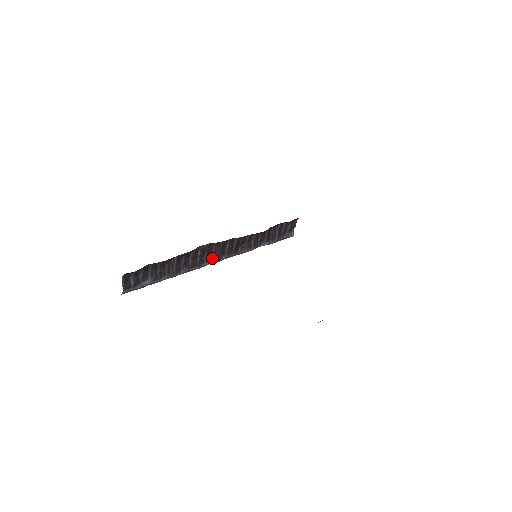
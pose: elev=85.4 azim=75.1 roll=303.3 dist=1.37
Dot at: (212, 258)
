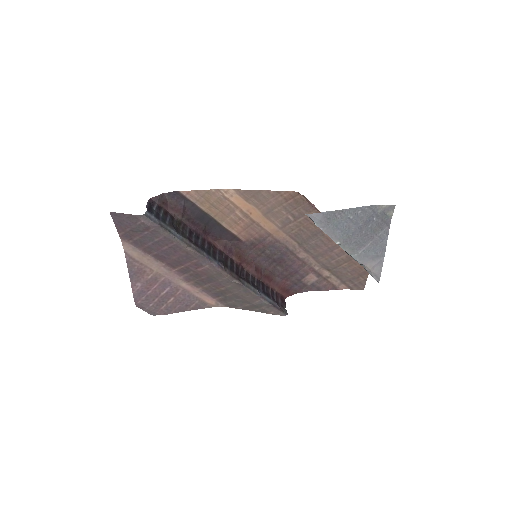
Dot at: (217, 261)
